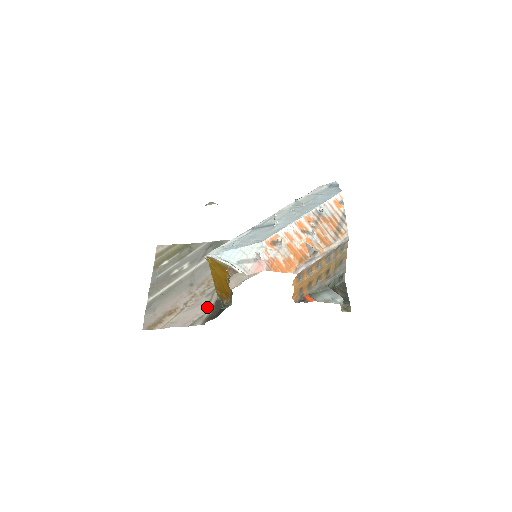
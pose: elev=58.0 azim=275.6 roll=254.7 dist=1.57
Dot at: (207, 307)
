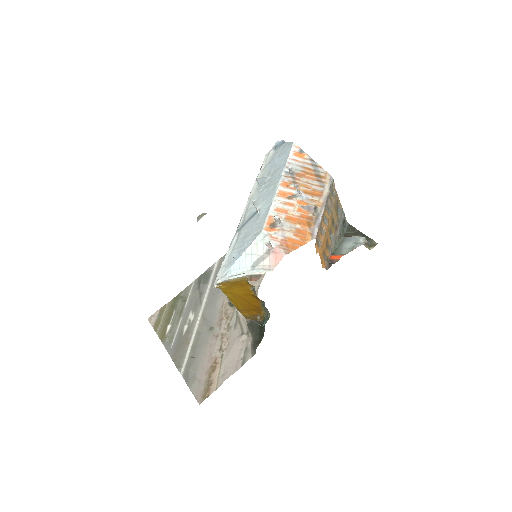
Dot at: (244, 337)
